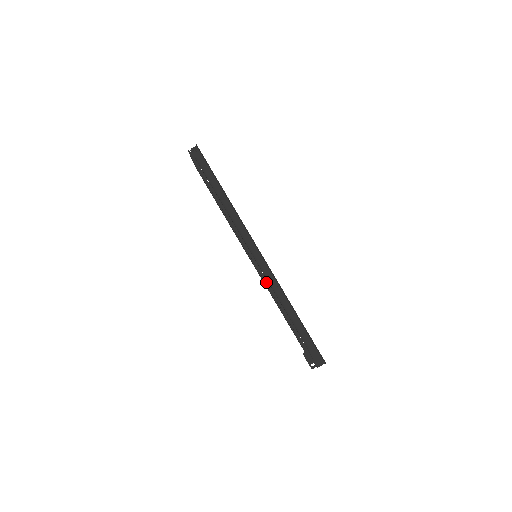
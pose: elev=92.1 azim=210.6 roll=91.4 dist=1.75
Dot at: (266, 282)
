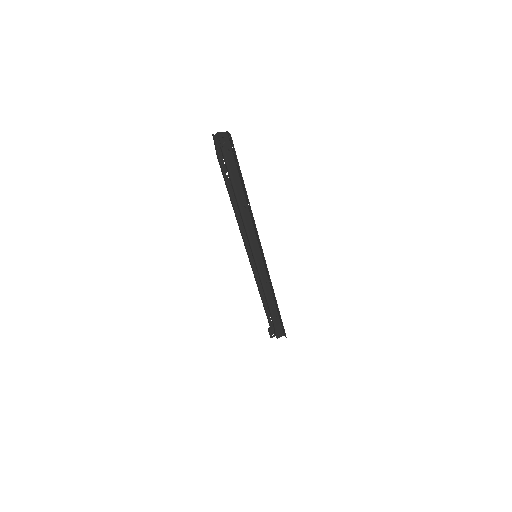
Dot at: (257, 277)
